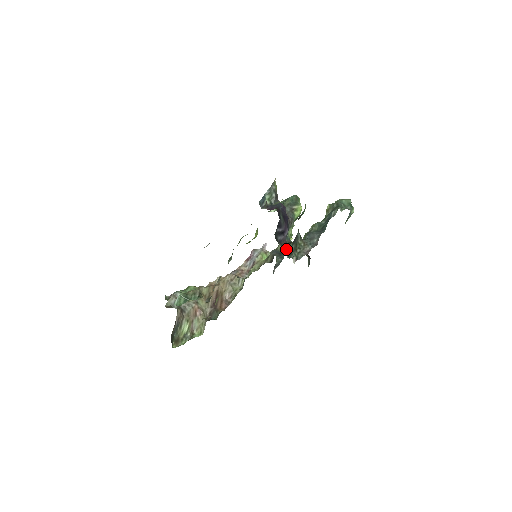
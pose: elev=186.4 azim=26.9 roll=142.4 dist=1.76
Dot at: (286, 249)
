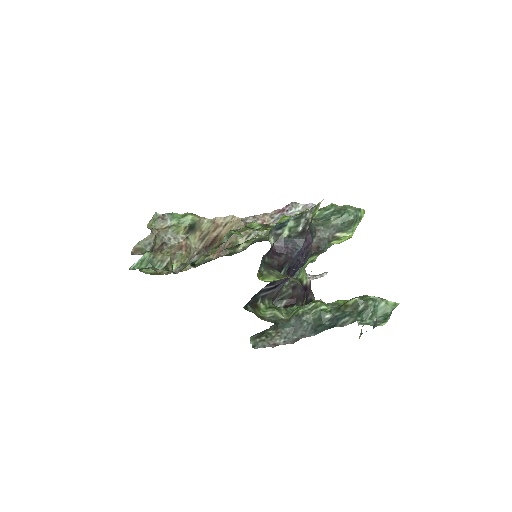
Dot at: (275, 296)
